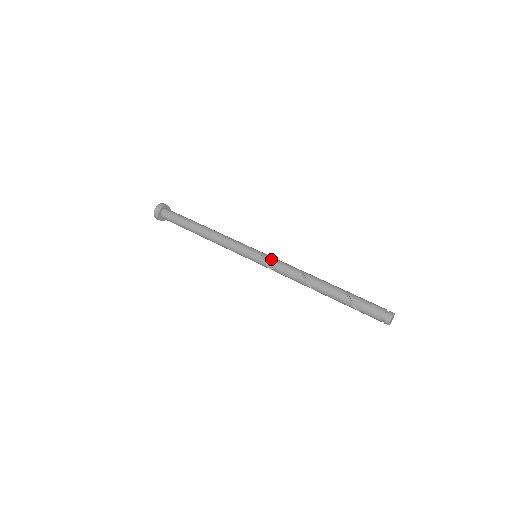
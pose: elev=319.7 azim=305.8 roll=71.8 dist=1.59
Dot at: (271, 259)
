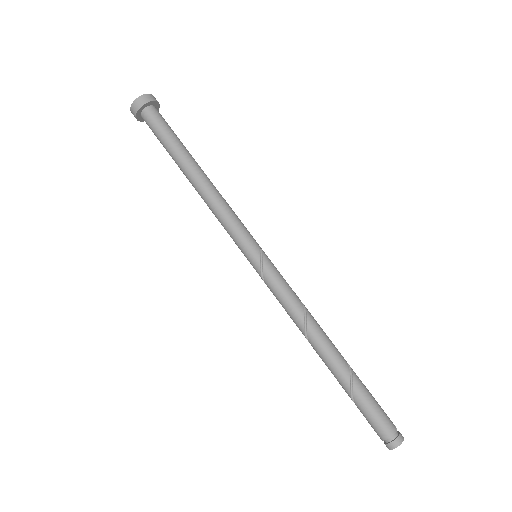
Dot at: (271, 280)
